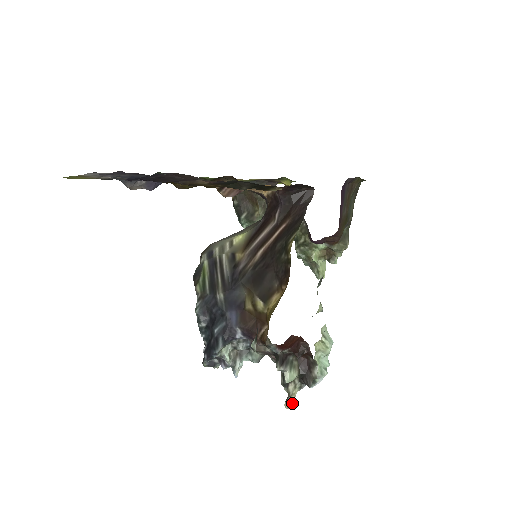
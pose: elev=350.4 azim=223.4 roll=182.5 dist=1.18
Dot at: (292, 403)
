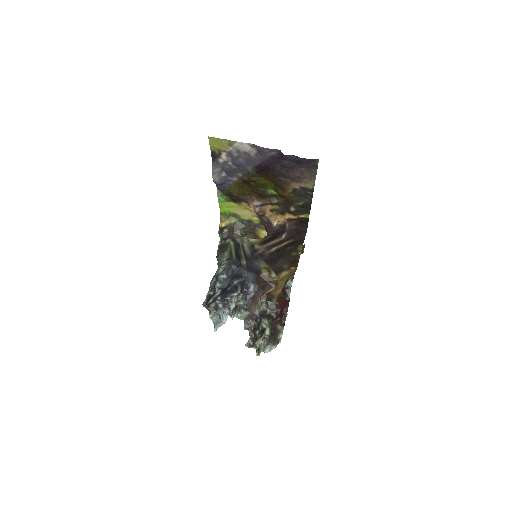
Dot at: occluded
